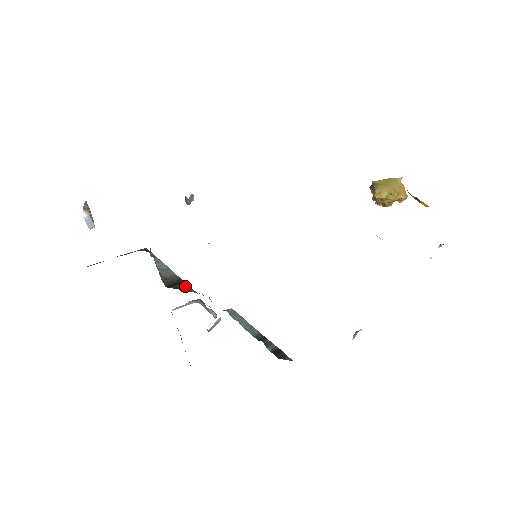
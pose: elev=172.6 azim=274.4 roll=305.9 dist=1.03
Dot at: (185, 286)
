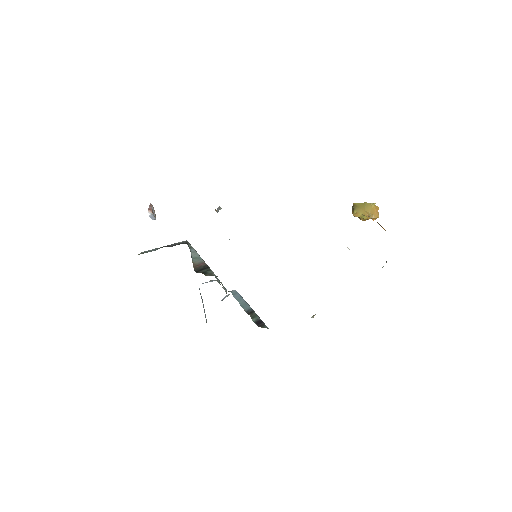
Dot at: (208, 271)
